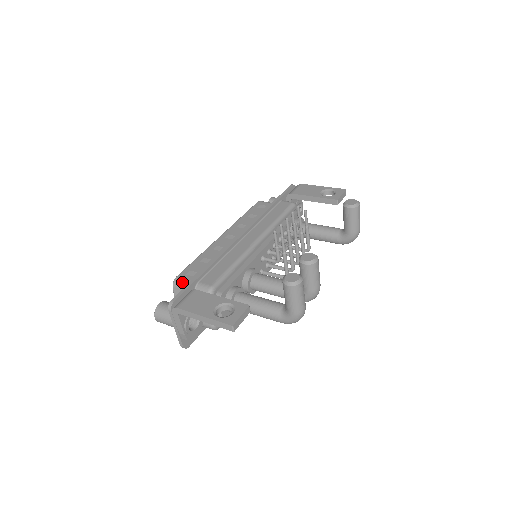
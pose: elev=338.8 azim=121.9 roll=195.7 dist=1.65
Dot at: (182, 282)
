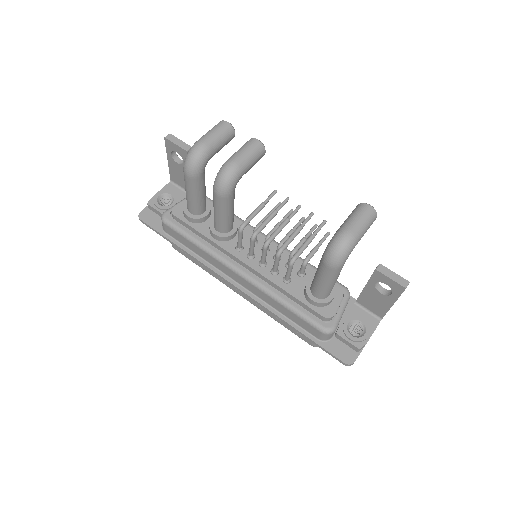
Dot at: occluded
